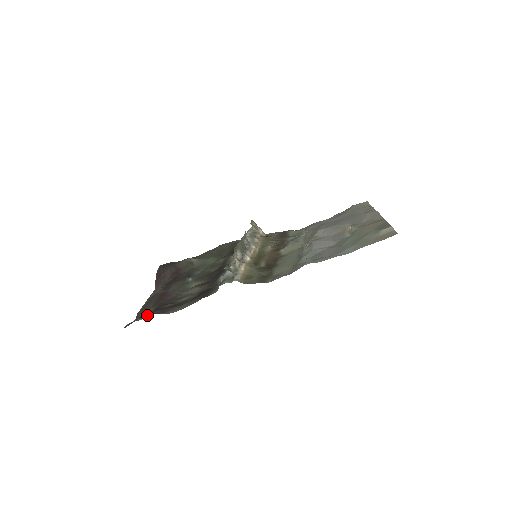
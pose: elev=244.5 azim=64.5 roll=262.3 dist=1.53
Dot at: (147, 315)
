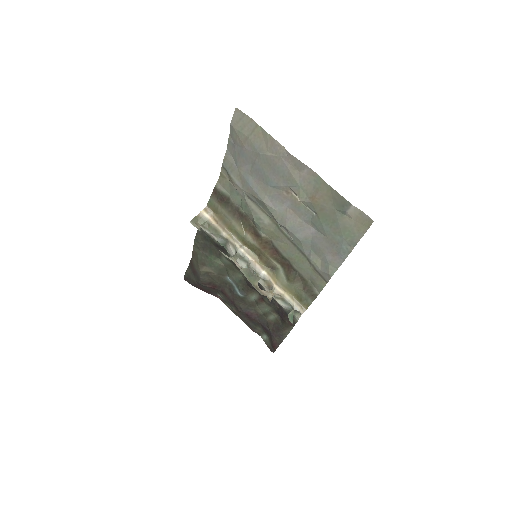
Dot at: (277, 347)
